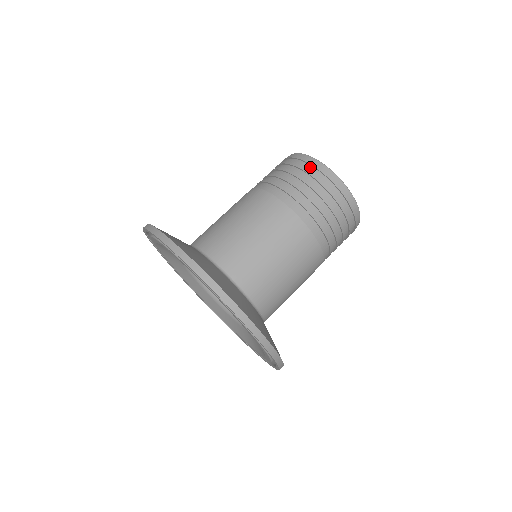
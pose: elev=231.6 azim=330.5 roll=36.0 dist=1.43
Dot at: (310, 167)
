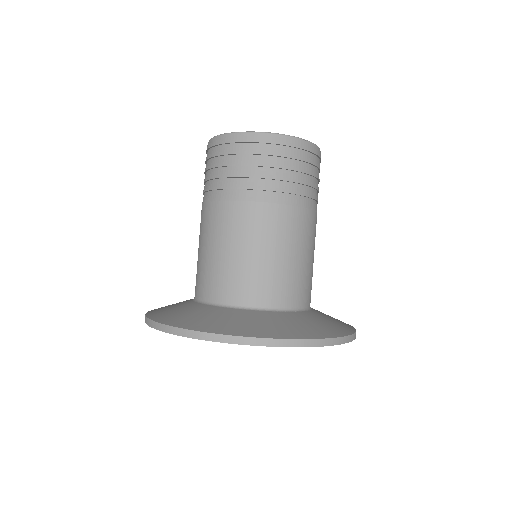
Dot at: (266, 146)
